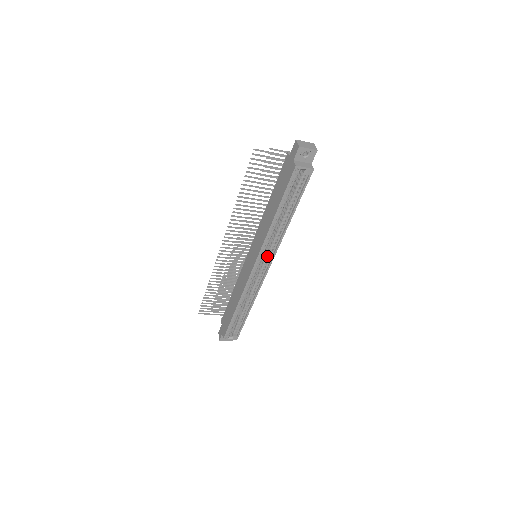
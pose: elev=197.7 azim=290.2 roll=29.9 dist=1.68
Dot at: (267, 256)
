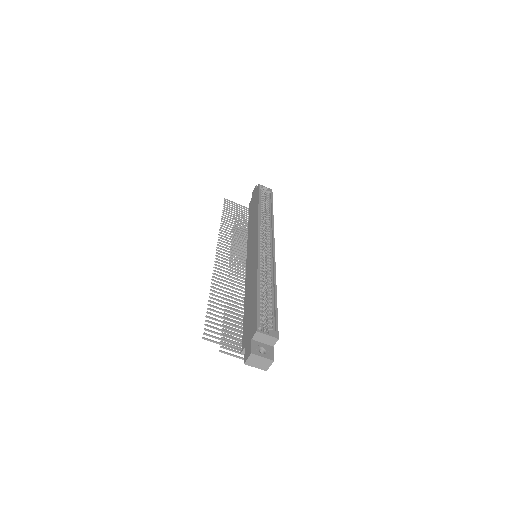
Dot at: (267, 239)
